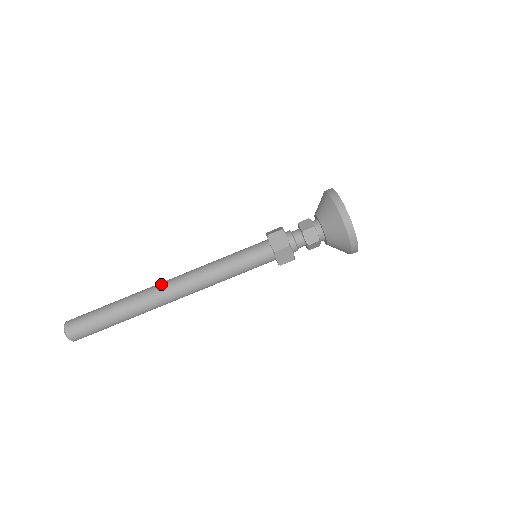
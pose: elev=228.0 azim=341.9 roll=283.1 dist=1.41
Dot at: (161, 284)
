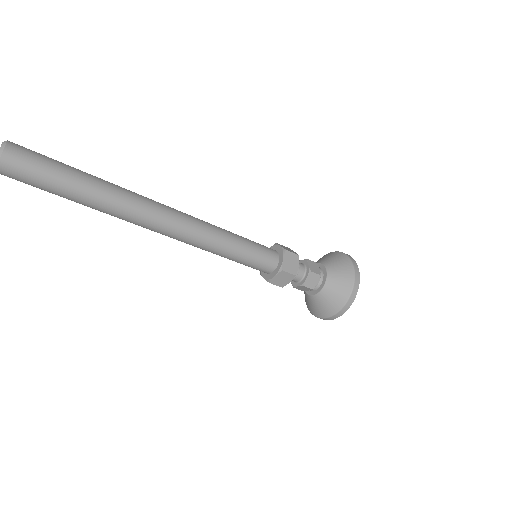
Dot at: (160, 204)
